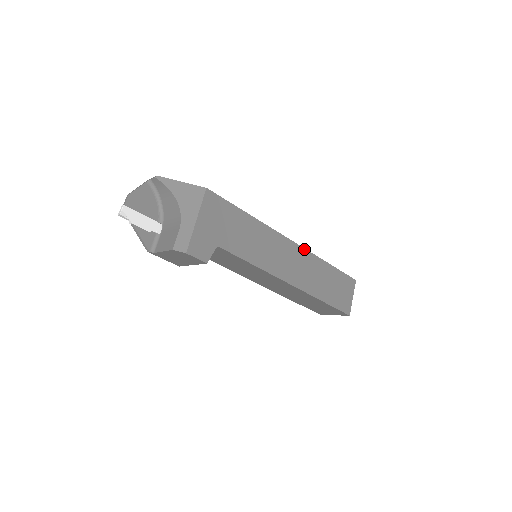
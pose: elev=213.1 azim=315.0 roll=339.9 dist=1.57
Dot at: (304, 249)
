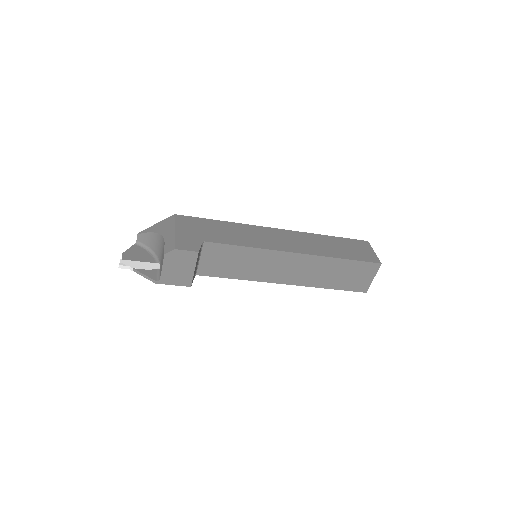
Dot at: (293, 231)
